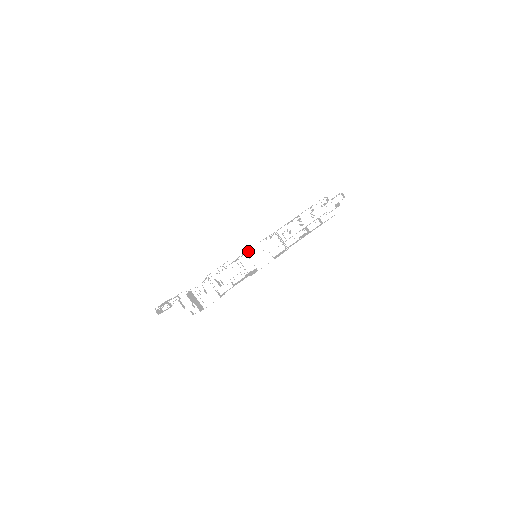
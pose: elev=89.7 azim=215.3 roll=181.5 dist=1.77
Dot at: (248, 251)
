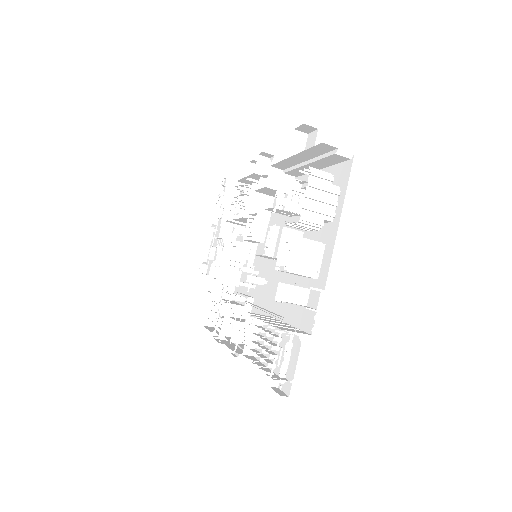
Dot at: occluded
